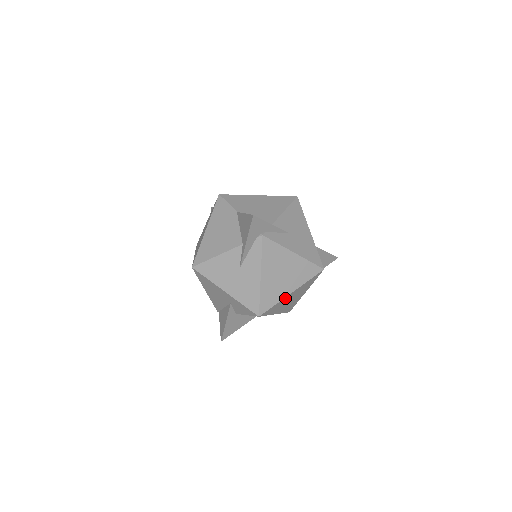
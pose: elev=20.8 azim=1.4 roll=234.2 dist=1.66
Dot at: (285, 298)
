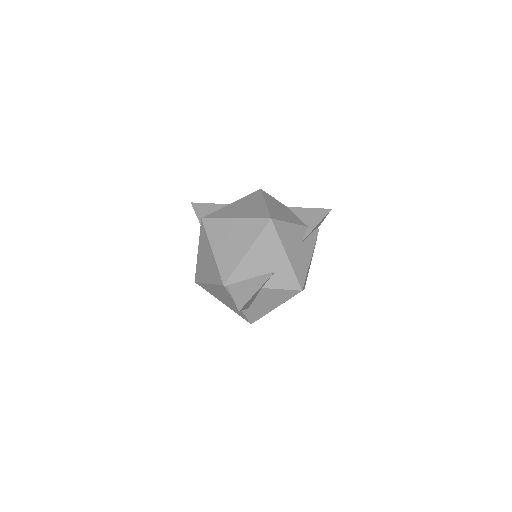
Dot at: occluded
